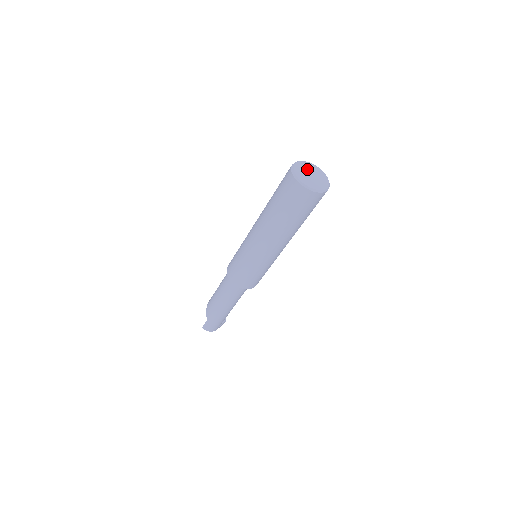
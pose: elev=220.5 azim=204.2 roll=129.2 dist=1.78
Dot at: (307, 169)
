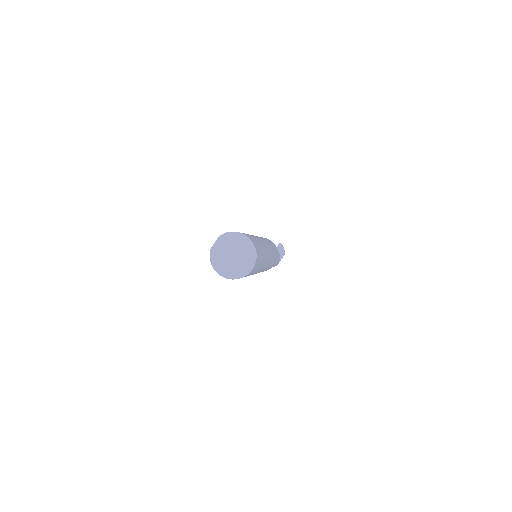
Dot at: (227, 248)
